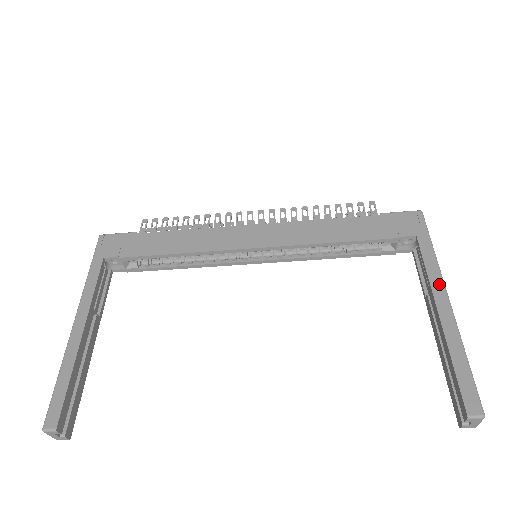
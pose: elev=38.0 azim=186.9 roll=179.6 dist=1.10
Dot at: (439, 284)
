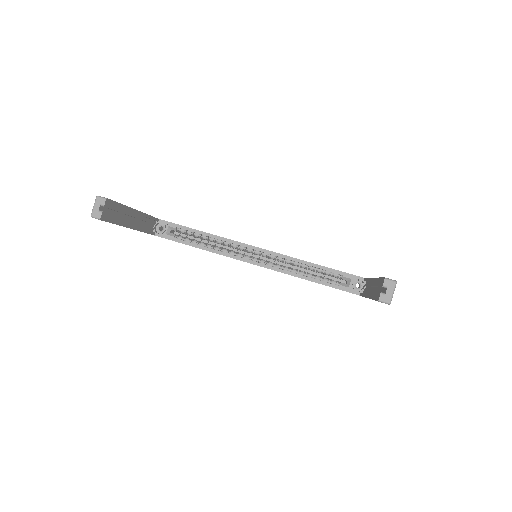
Dot at: occluded
